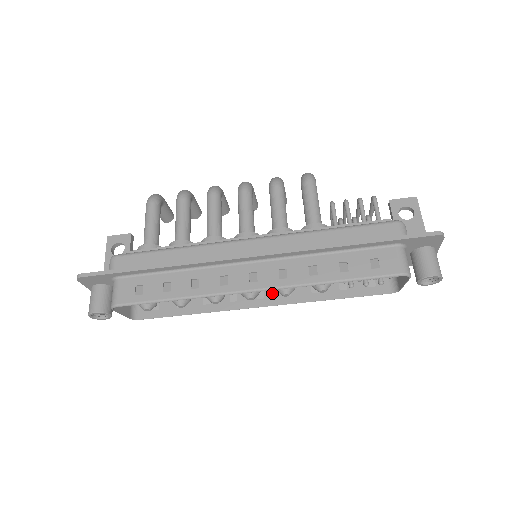
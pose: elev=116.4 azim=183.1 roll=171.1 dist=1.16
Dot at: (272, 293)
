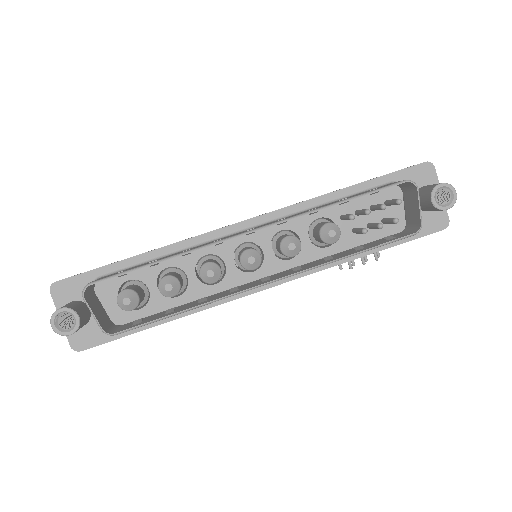
Dot at: (280, 275)
